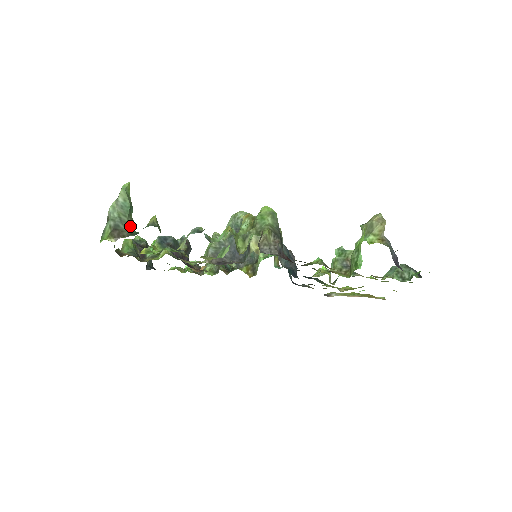
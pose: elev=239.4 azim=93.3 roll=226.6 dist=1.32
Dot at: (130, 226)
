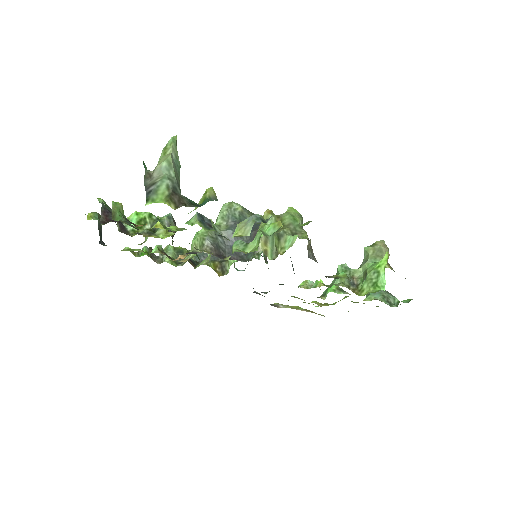
Dot at: occluded
